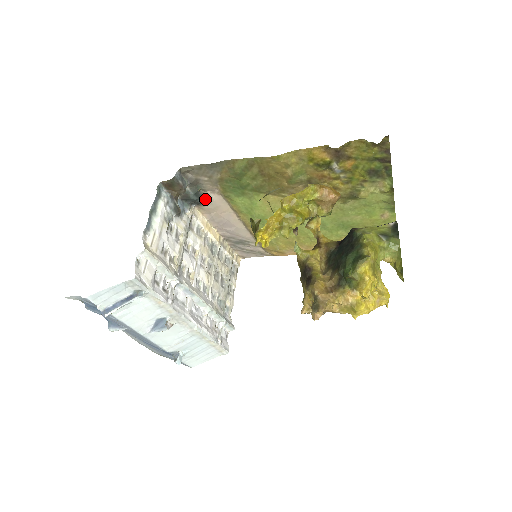
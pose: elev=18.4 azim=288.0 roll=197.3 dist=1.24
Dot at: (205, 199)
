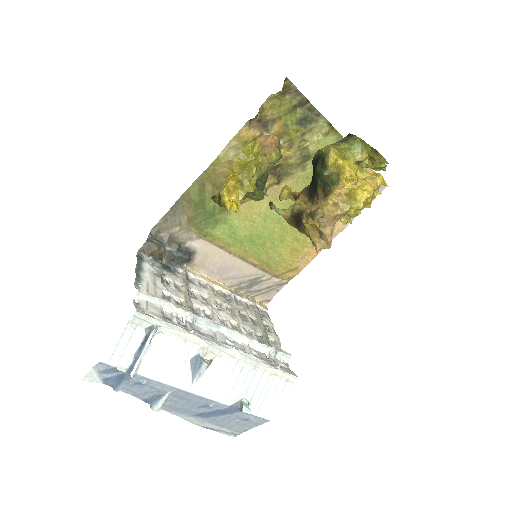
Dot at: (190, 252)
